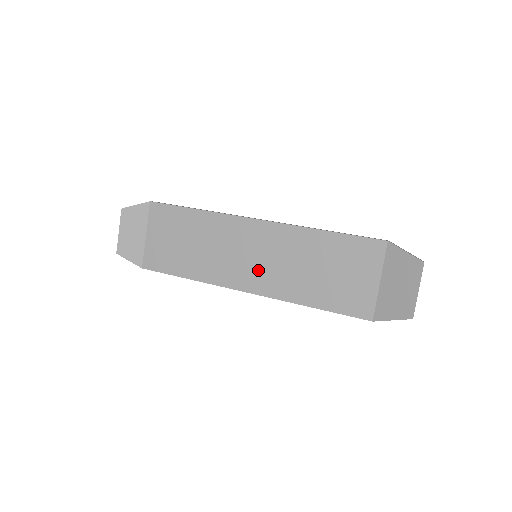
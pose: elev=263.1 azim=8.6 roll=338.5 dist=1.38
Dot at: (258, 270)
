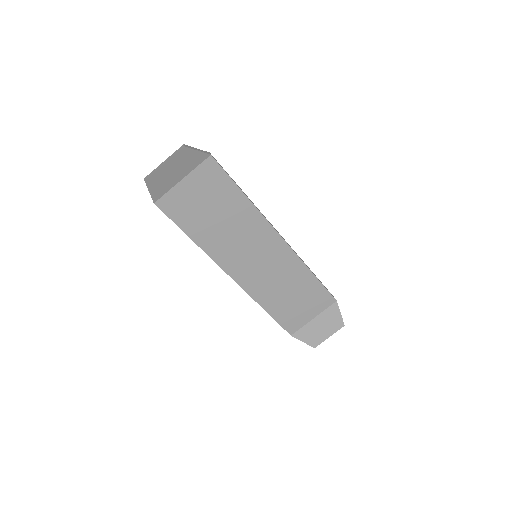
Dot at: (253, 270)
